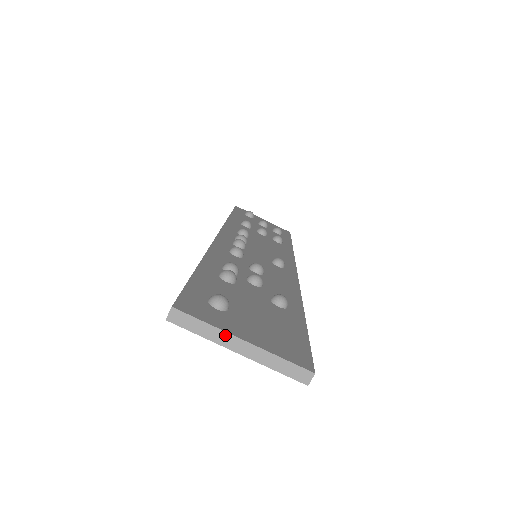
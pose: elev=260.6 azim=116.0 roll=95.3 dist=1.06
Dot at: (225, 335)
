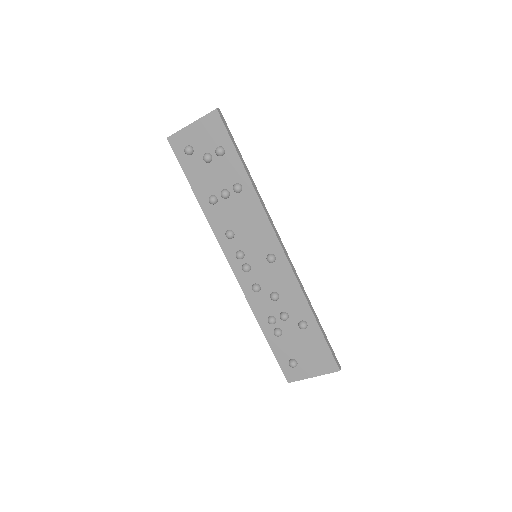
Dot at: (307, 378)
